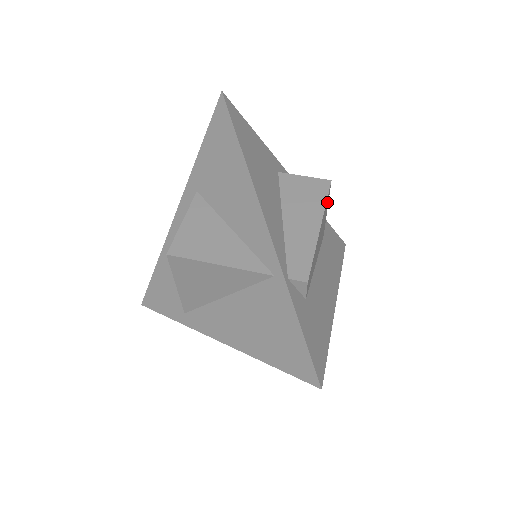
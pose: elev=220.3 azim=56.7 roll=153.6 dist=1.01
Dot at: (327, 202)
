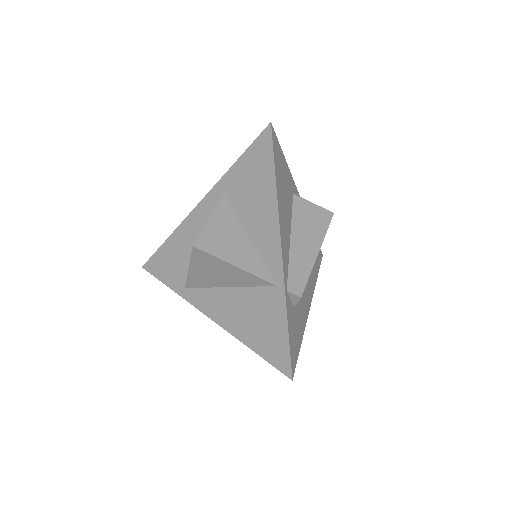
Dot at: occluded
